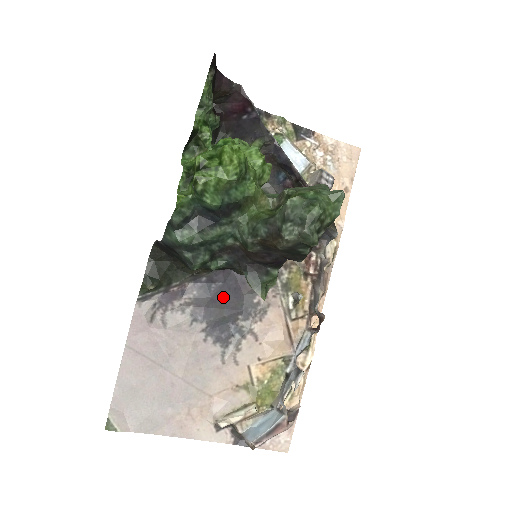
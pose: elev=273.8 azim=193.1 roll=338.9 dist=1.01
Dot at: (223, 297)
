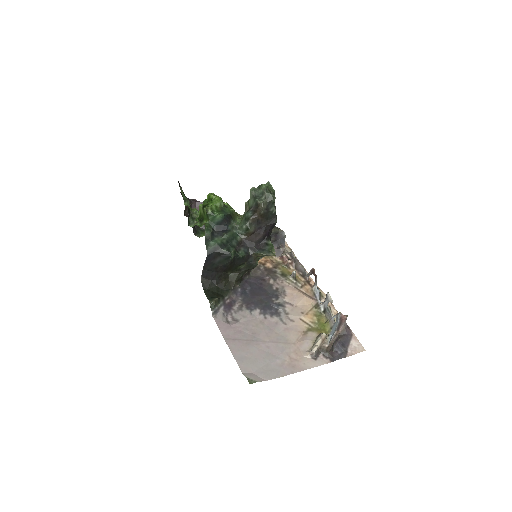
Dot at: (256, 294)
